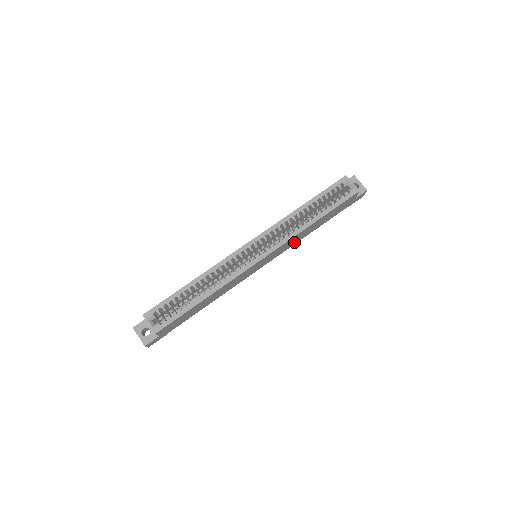
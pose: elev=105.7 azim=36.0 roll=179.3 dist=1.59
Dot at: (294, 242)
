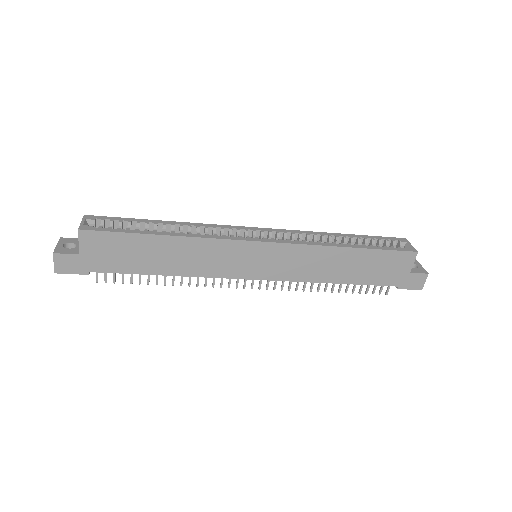
Dot at: (311, 273)
